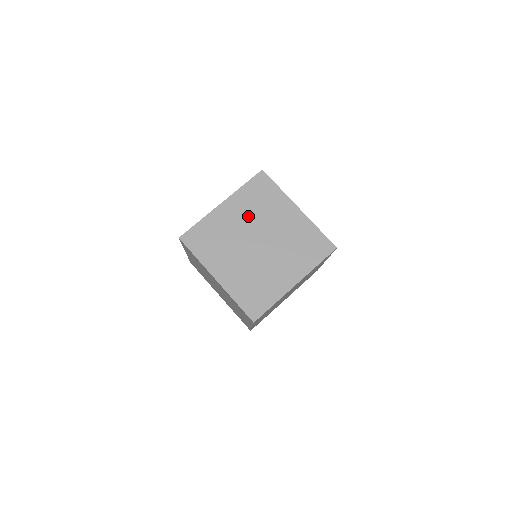
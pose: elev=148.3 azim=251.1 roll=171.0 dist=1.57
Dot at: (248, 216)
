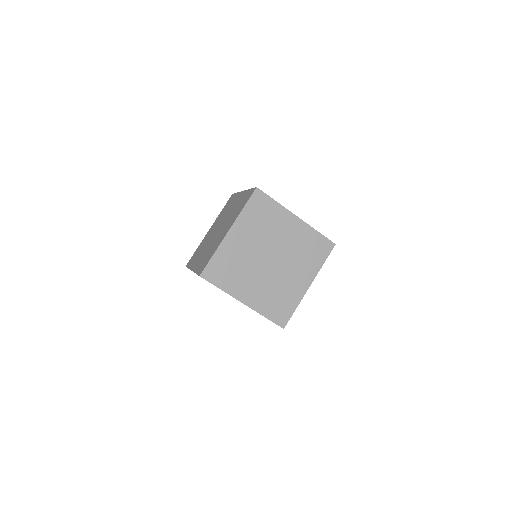
Dot at: (256, 237)
